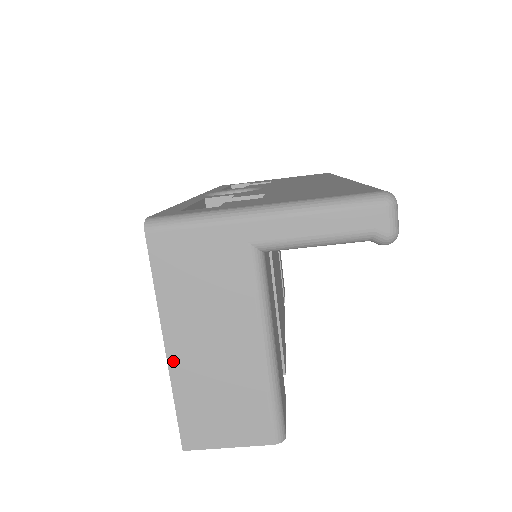
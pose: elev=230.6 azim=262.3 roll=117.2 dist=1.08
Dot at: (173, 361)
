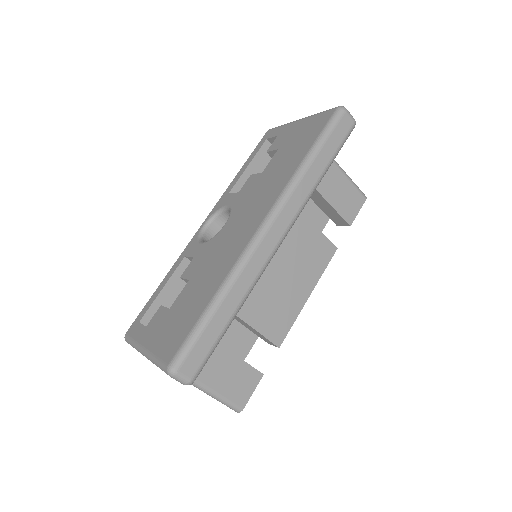
Dot at: occluded
